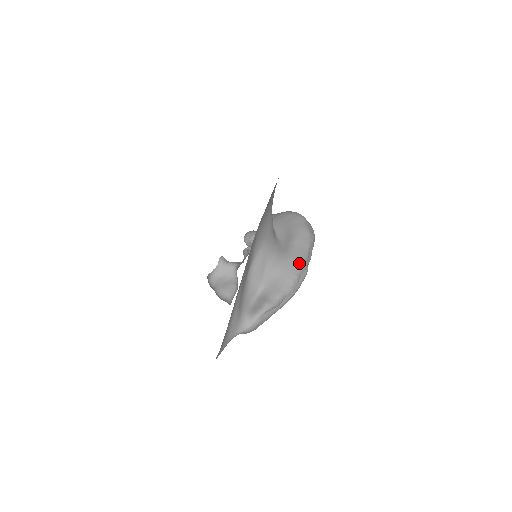
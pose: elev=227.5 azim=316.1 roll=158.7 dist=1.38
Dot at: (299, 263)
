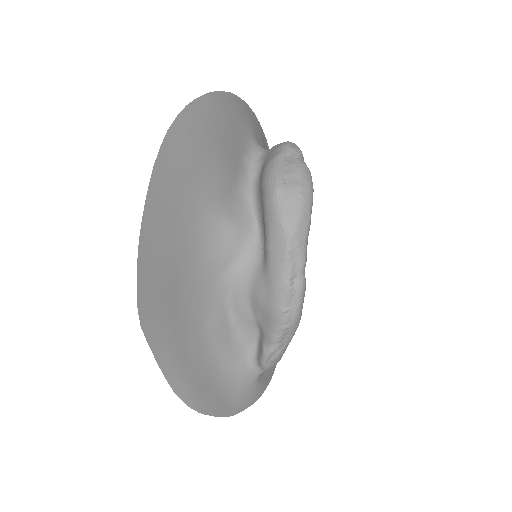
Dot at: (278, 292)
